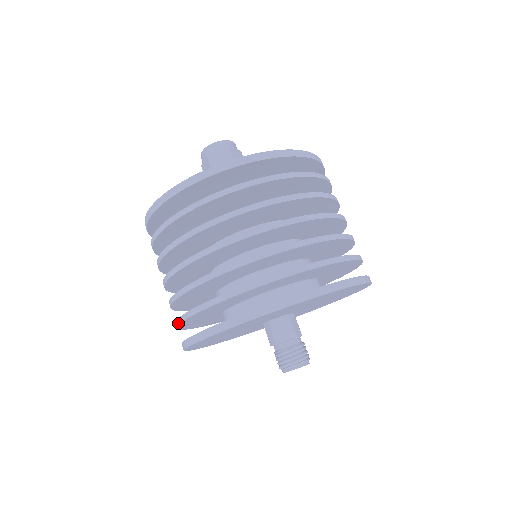
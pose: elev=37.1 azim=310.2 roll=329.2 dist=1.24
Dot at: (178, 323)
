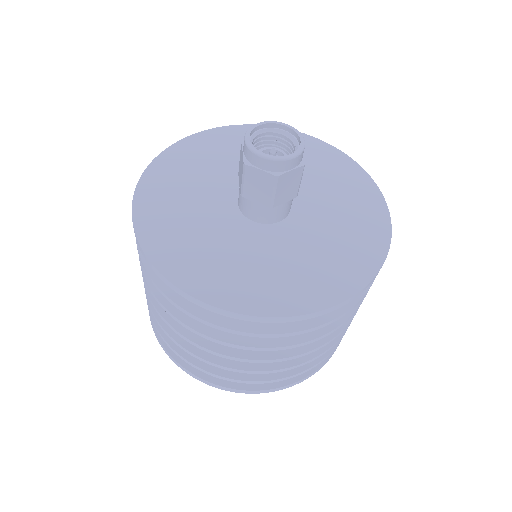
Dot at: occluded
